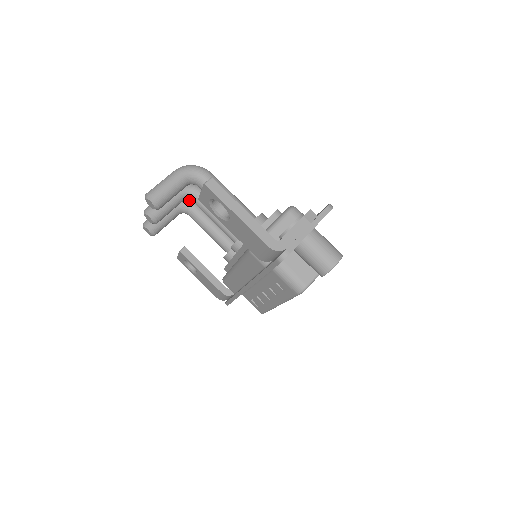
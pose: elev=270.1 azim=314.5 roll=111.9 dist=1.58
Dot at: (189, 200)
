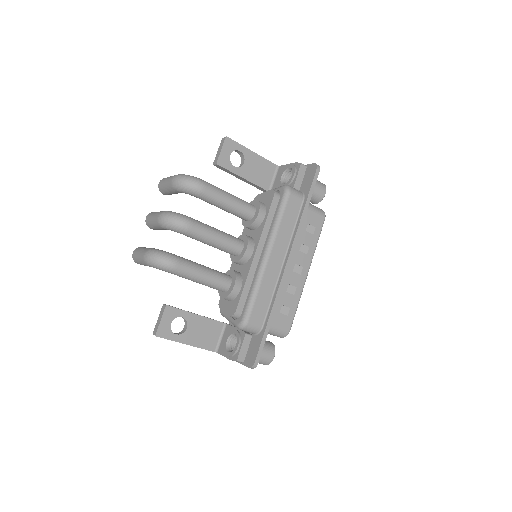
Dot at: (189, 193)
